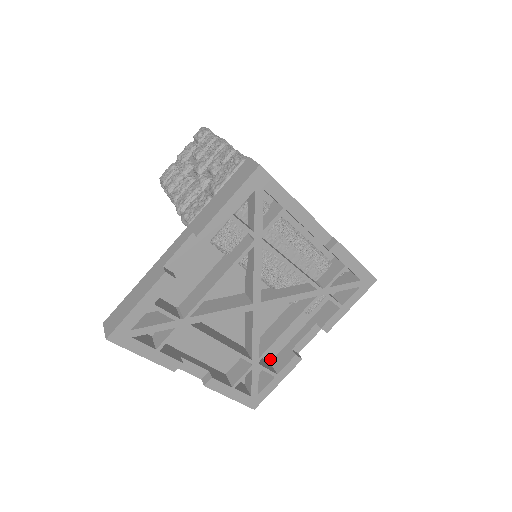
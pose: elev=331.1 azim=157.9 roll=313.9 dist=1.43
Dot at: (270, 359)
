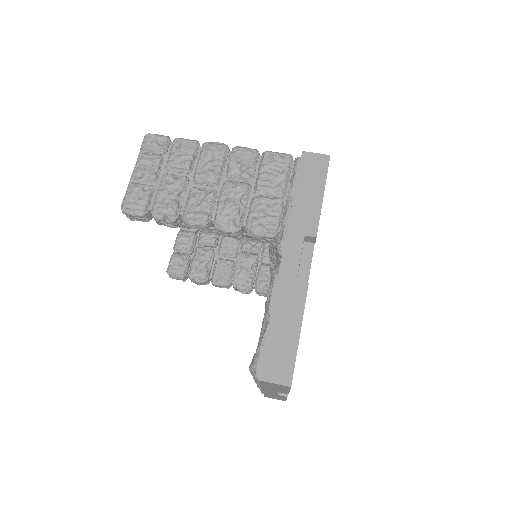
Dot at: occluded
